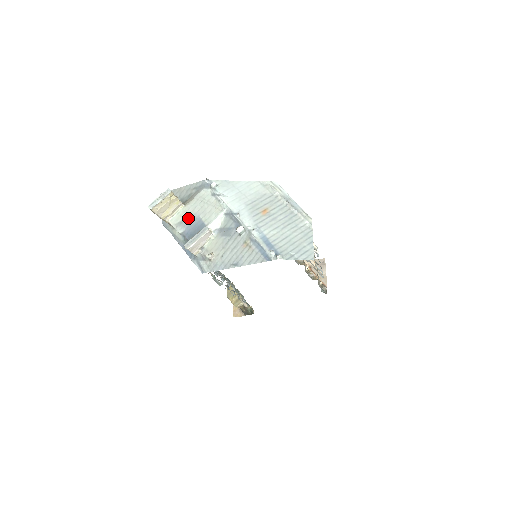
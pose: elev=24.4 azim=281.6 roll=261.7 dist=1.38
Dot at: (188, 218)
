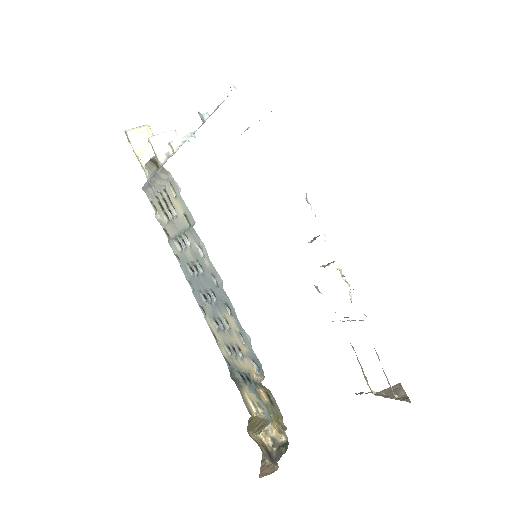
Dot at: occluded
